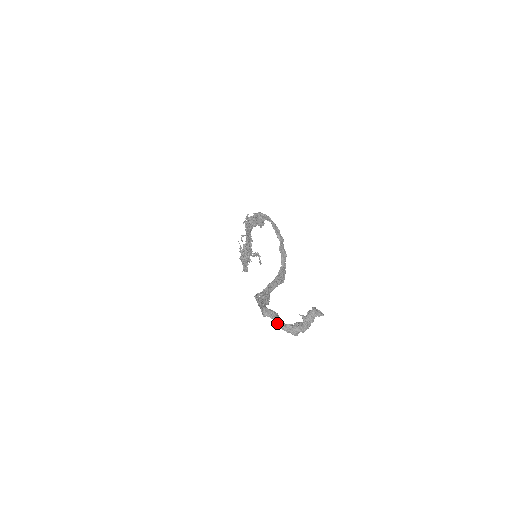
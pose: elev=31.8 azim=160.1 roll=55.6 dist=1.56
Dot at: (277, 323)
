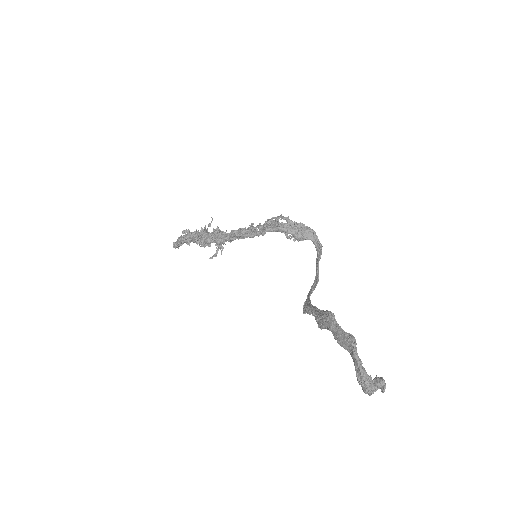
Dot at: (359, 364)
